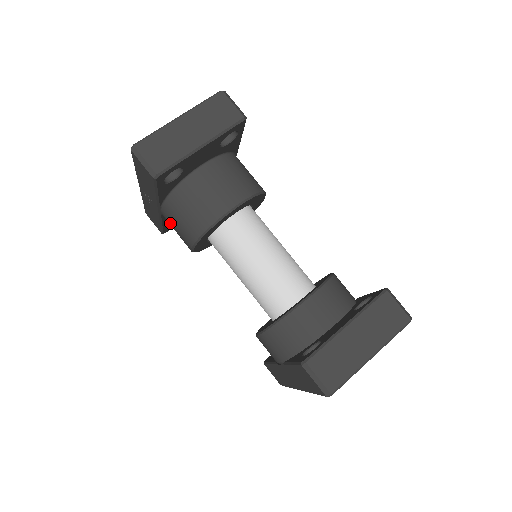
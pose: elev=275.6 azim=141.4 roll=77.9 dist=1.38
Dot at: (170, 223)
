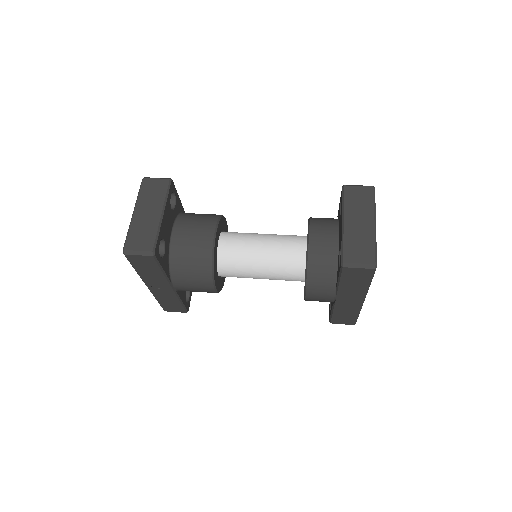
Dot at: (186, 288)
